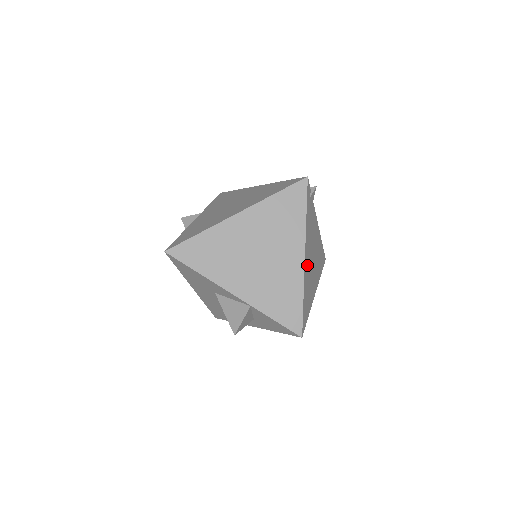
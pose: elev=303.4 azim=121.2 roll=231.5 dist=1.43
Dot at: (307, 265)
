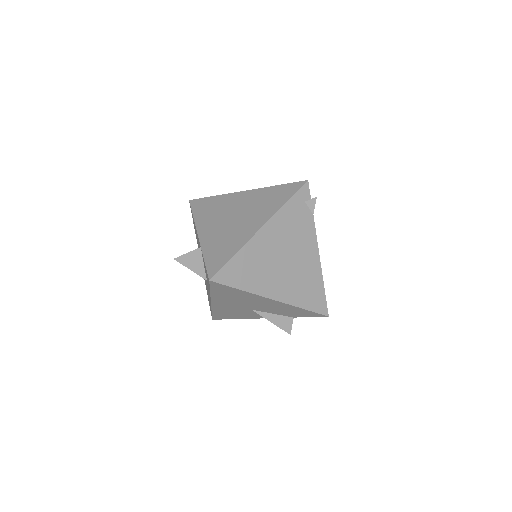
Dot at: (264, 243)
